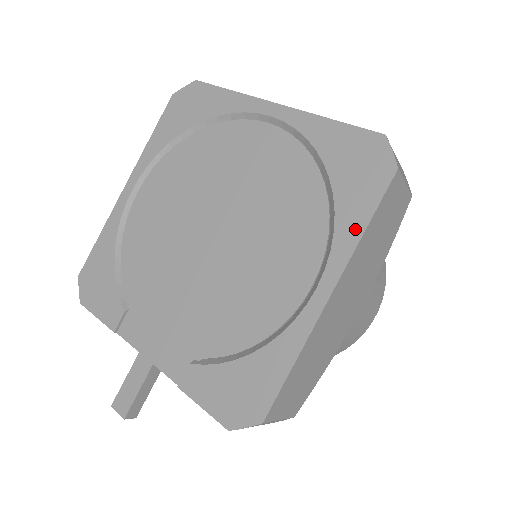
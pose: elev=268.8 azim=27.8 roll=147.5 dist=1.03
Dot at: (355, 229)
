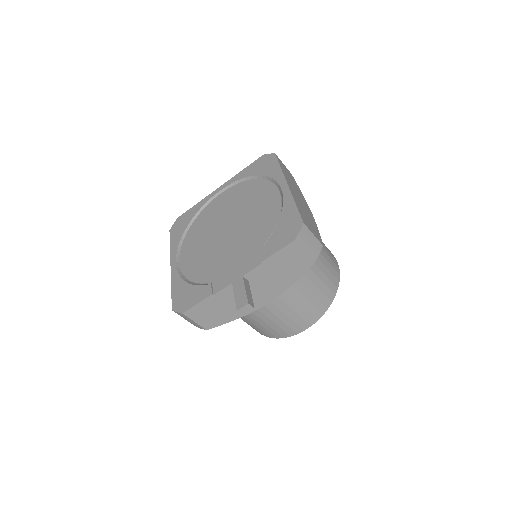
Dot at: (277, 170)
